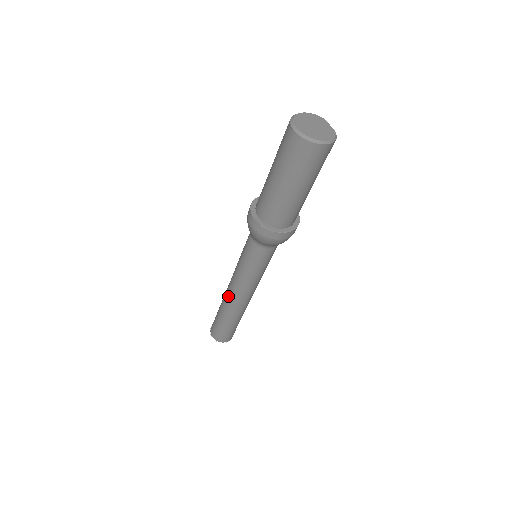
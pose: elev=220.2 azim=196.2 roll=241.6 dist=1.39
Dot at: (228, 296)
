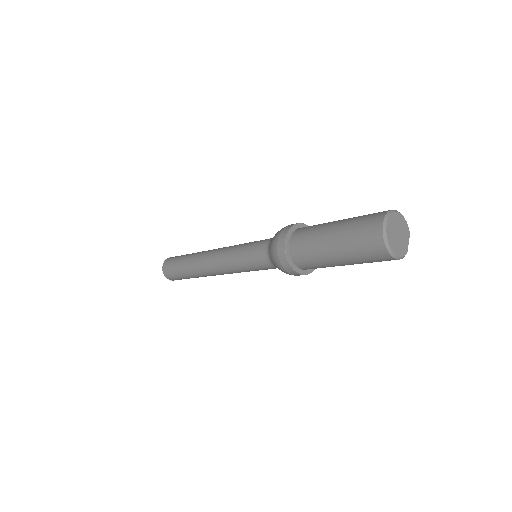
Dot at: (206, 257)
